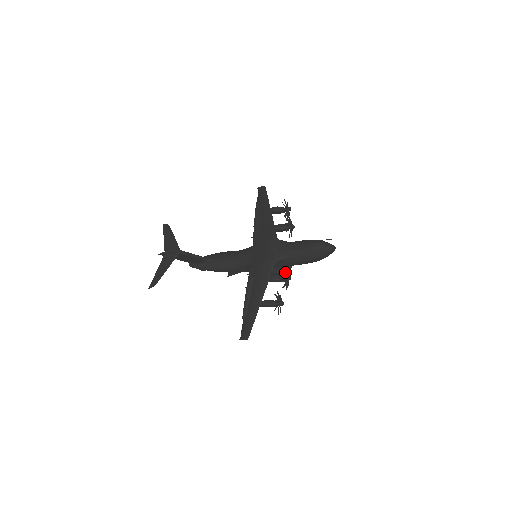
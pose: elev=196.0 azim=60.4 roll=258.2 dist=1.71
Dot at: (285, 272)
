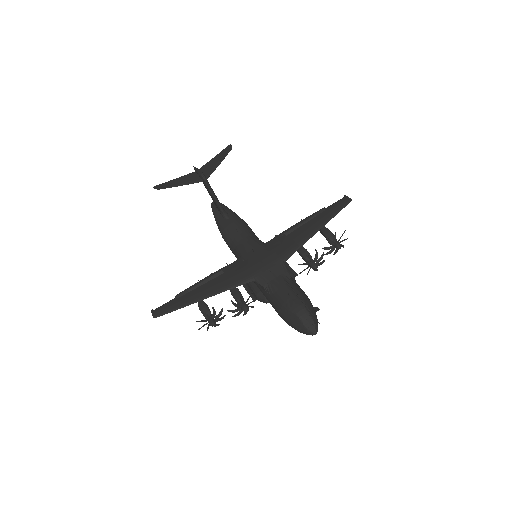
Dot at: (247, 299)
